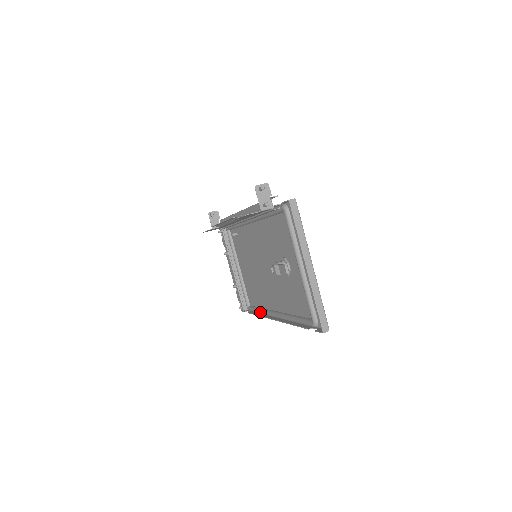
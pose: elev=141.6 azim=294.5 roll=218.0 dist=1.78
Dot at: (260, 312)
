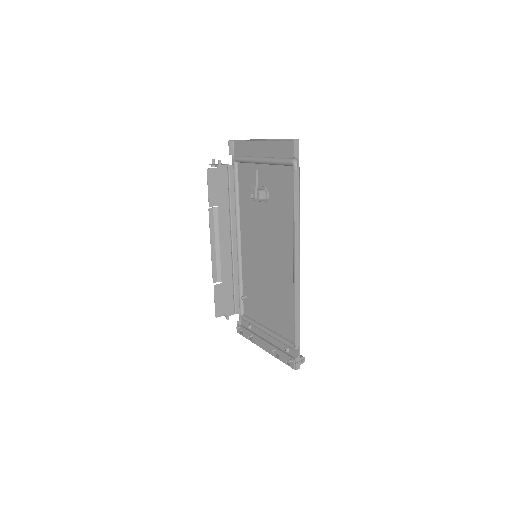
Dot at: (294, 305)
